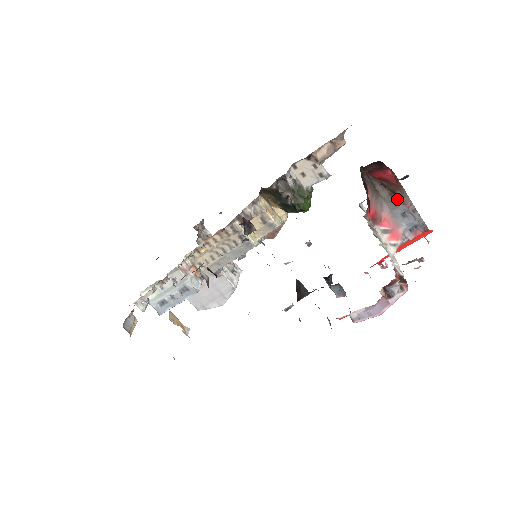
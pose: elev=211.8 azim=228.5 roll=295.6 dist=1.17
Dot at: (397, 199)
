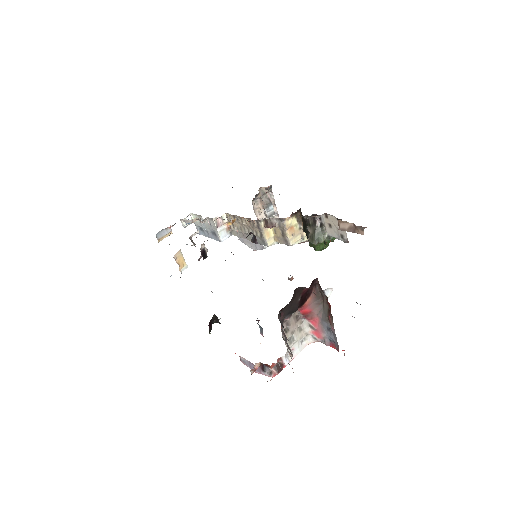
Dot at: (329, 317)
